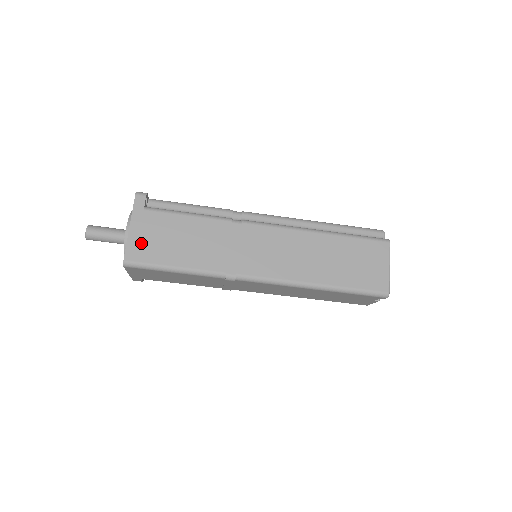
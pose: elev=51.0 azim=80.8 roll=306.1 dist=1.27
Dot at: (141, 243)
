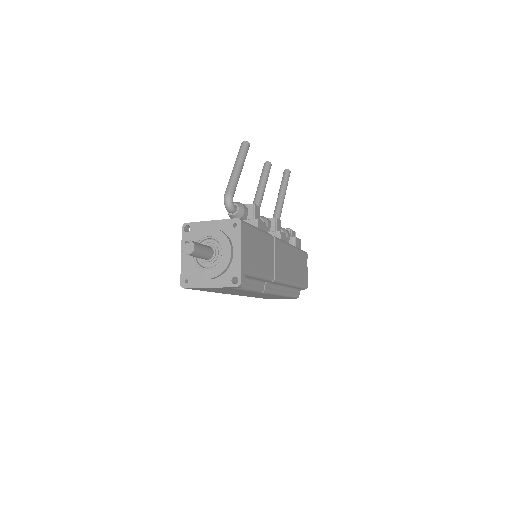
Dot at: occluded
